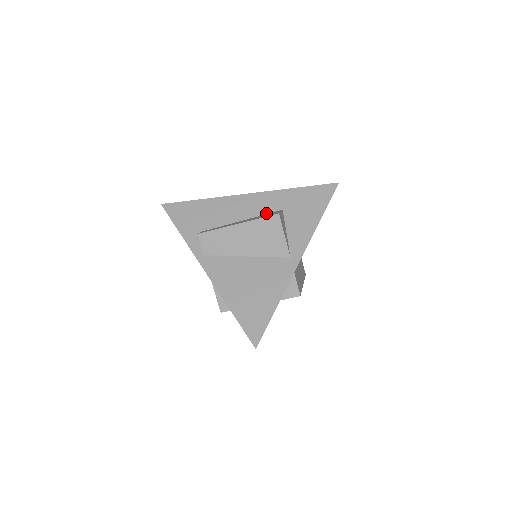
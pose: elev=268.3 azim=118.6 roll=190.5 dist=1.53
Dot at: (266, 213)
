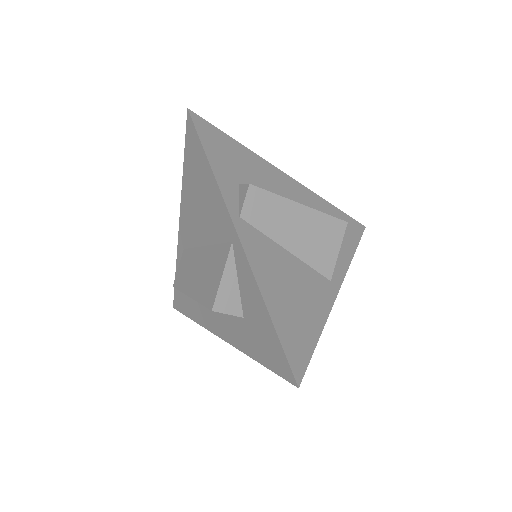
Dot at: occluded
